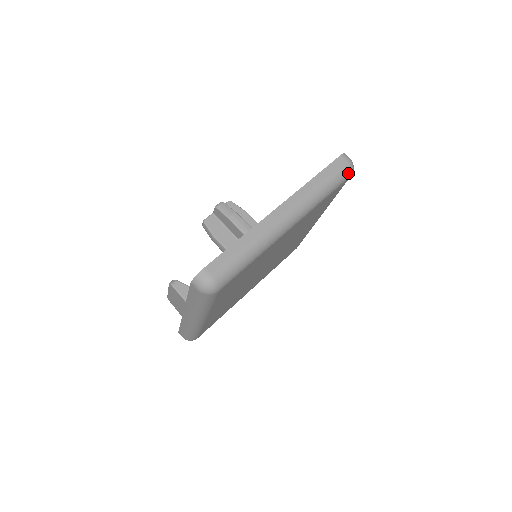
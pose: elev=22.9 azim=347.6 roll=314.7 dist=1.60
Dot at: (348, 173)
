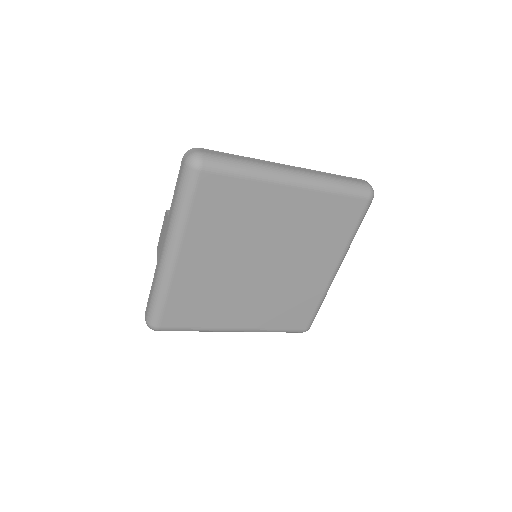
Dot at: (366, 191)
